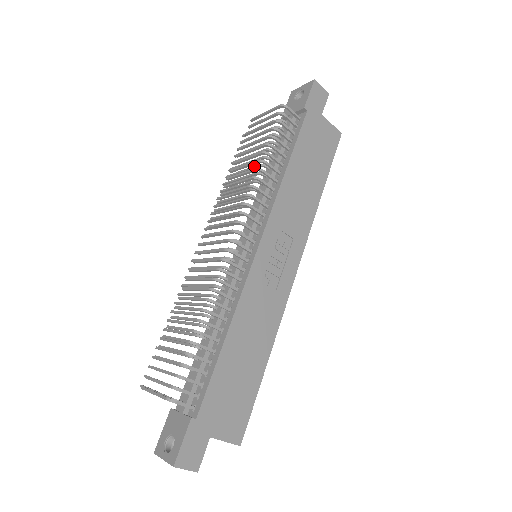
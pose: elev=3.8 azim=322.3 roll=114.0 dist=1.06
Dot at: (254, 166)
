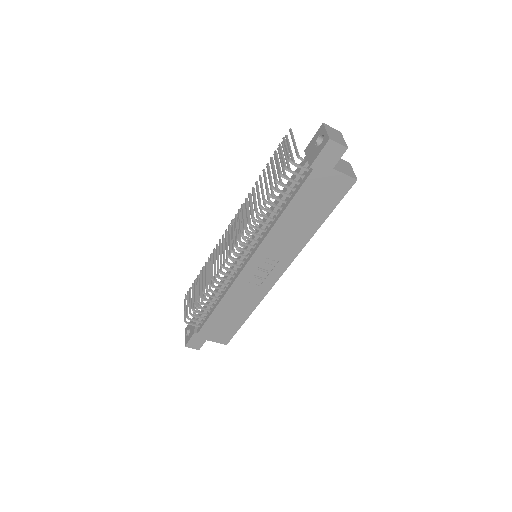
Dot at: (271, 188)
